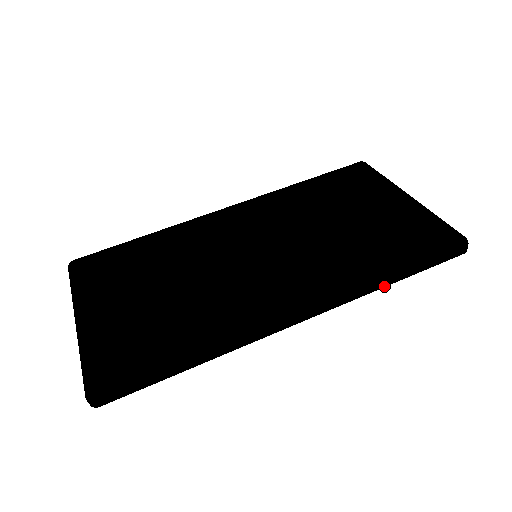
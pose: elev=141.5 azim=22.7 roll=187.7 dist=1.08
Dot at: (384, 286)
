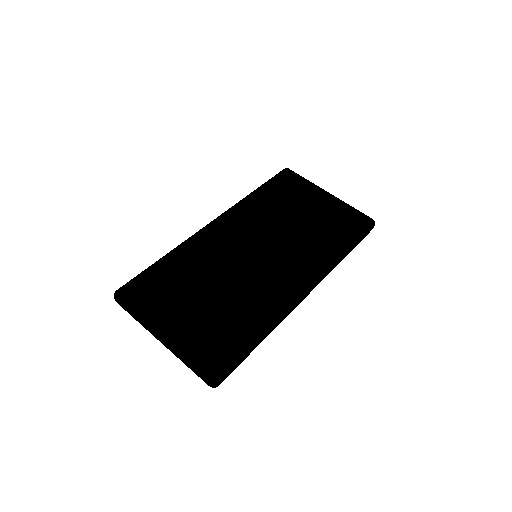
Dot at: occluded
